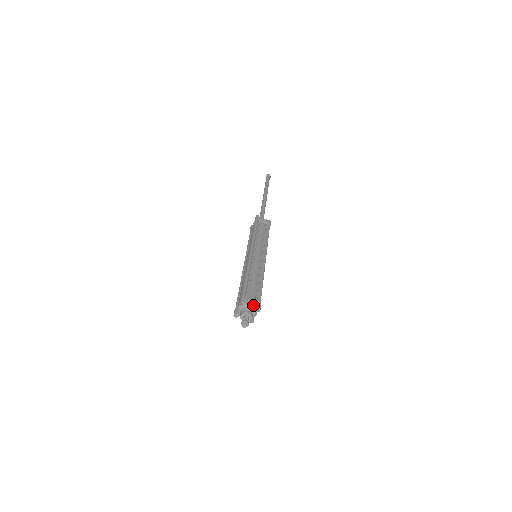
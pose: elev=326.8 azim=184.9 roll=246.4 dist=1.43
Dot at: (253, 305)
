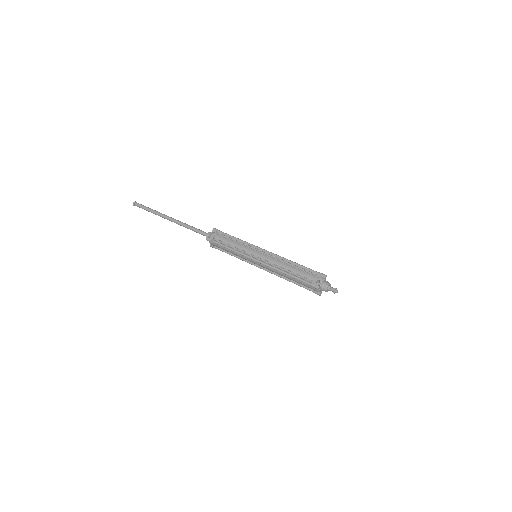
Dot at: (321, 279)
